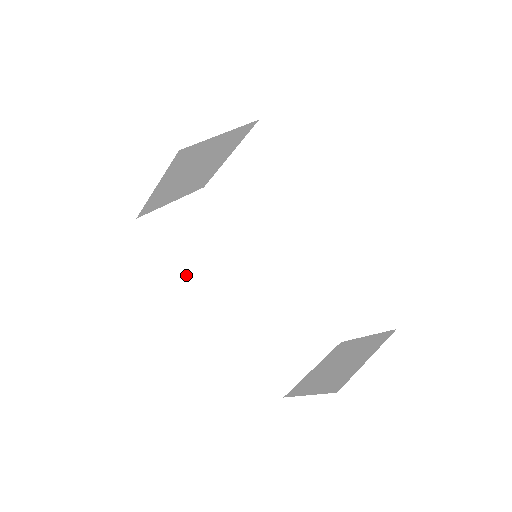
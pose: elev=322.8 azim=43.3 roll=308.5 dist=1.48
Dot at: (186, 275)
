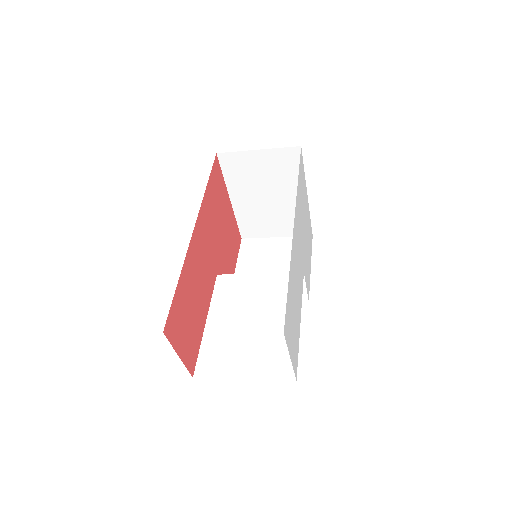
Dot at: occluded
